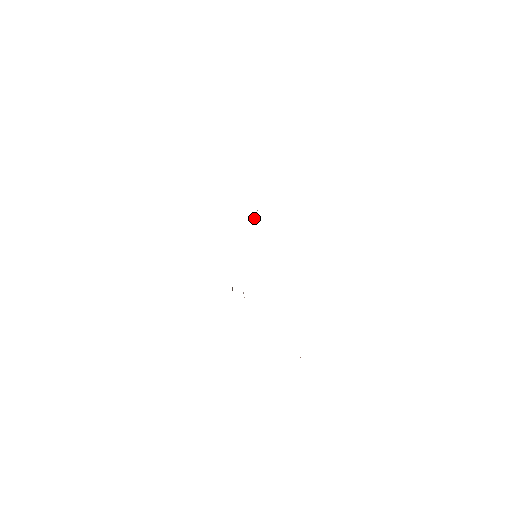
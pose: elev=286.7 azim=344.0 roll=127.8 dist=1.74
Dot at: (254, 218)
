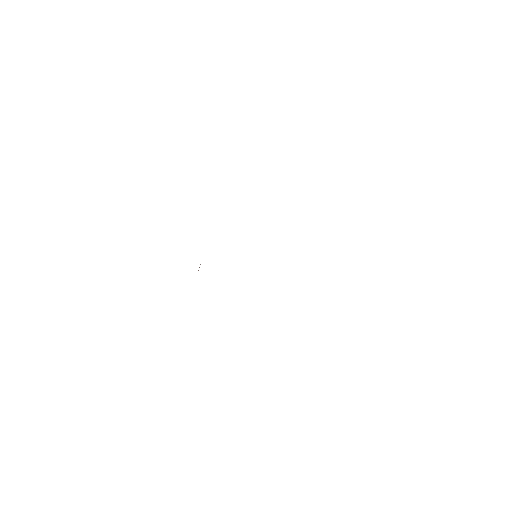
Dot at: occluded
